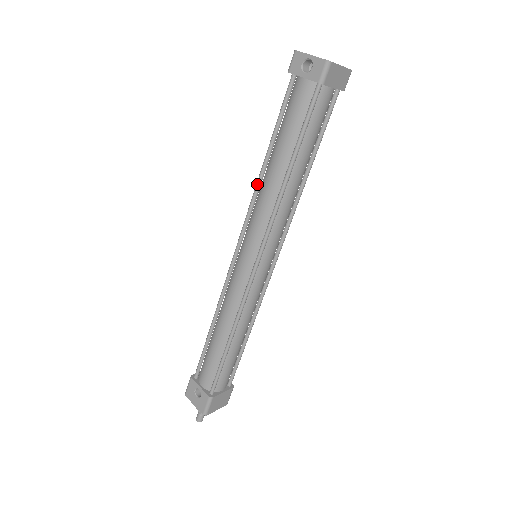
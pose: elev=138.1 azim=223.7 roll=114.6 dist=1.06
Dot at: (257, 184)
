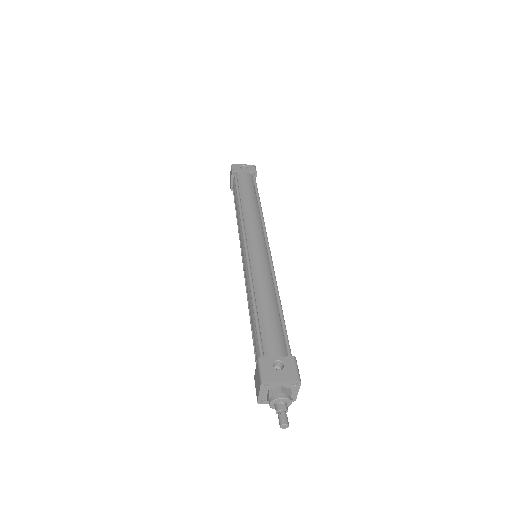
Dot at: (241, 212)
